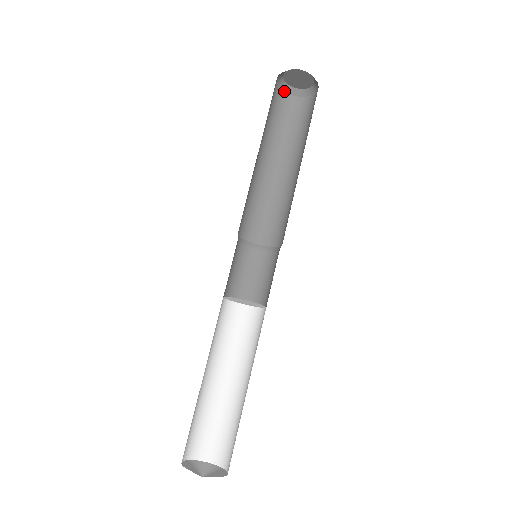
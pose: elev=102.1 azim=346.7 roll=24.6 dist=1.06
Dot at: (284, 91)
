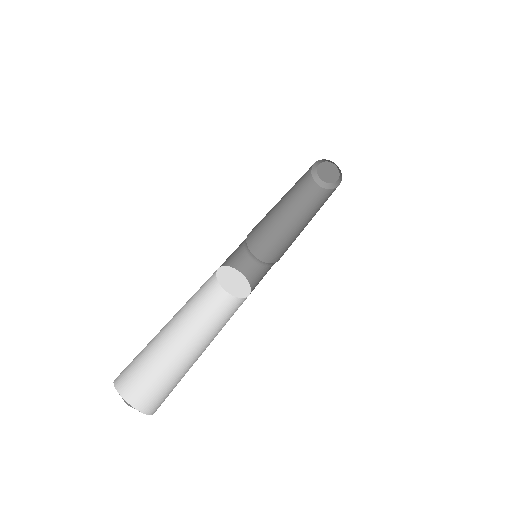
Dot at: (315, 181)
